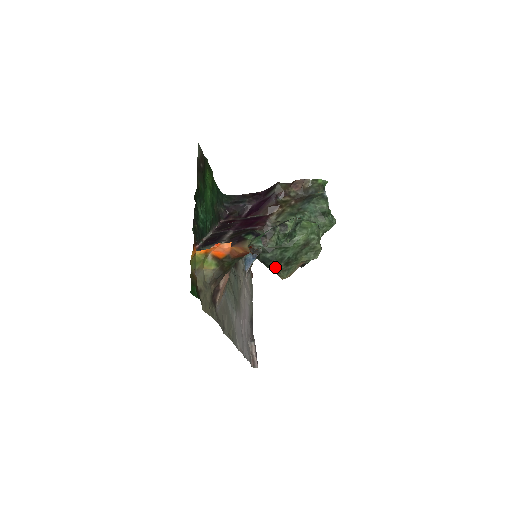
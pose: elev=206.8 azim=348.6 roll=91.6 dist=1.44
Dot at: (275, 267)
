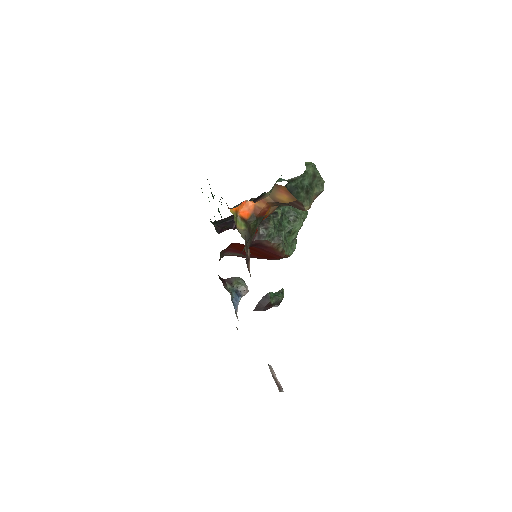
Dot at: (300, 195)
